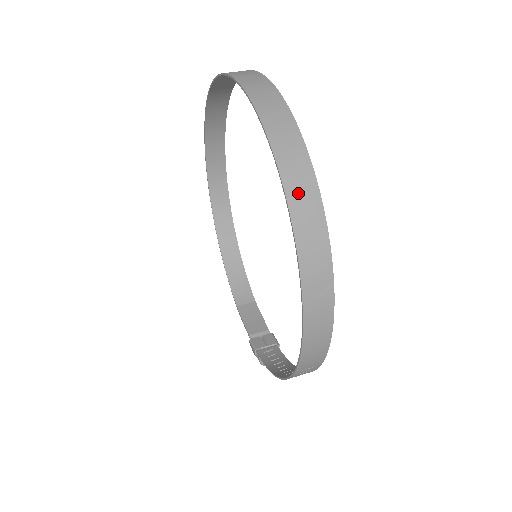
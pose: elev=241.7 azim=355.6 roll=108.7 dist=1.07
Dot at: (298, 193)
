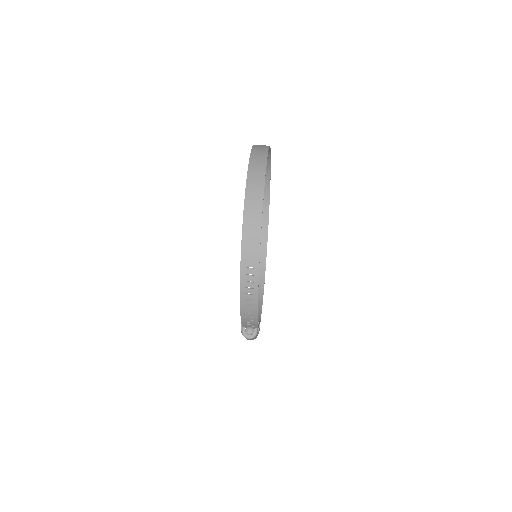
Dot at: (256, 159)
